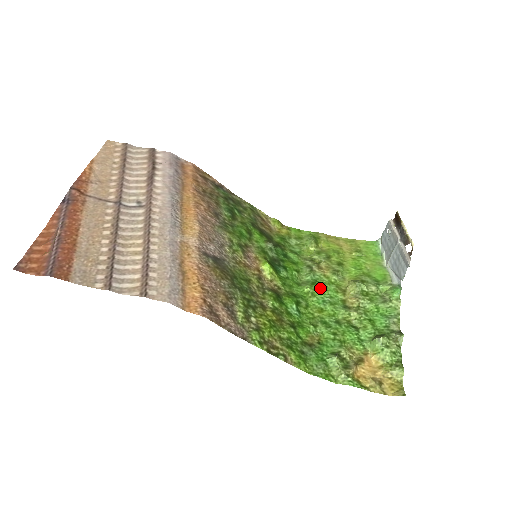
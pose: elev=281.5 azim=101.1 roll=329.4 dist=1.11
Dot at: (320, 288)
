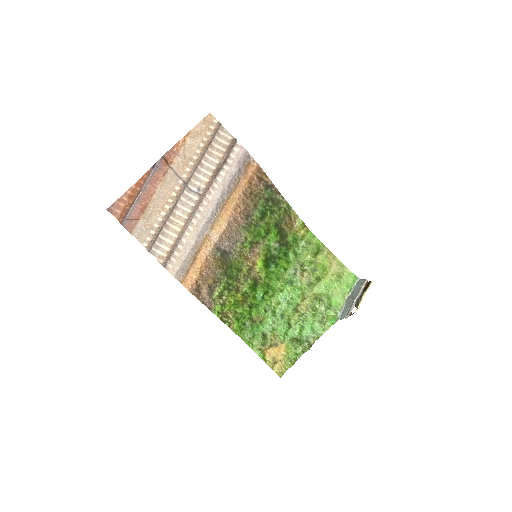
Dot at: (290, 289)
